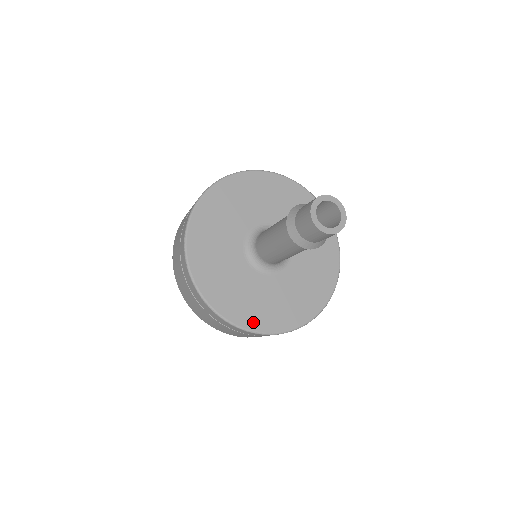
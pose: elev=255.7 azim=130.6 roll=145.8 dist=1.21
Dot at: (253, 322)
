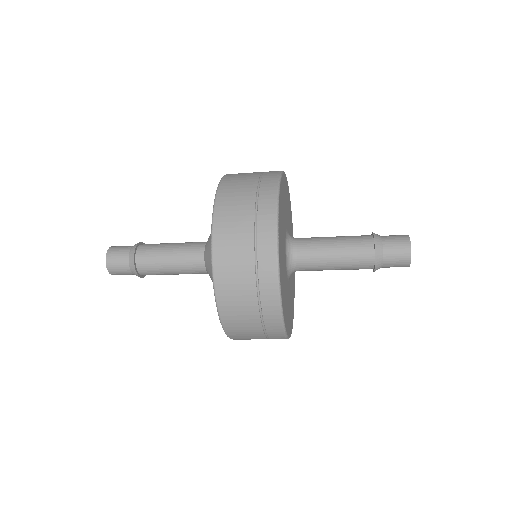
Dot at: (288, 328)
